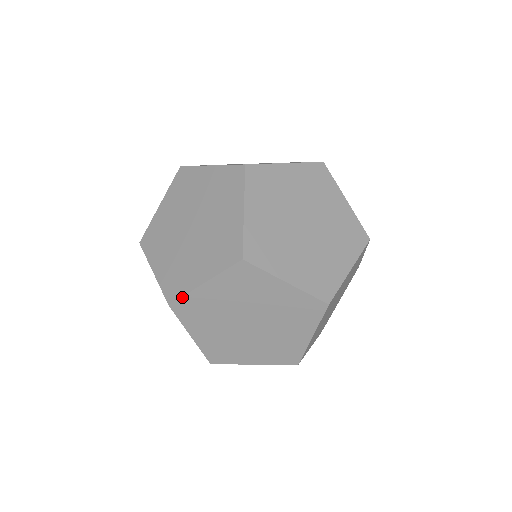
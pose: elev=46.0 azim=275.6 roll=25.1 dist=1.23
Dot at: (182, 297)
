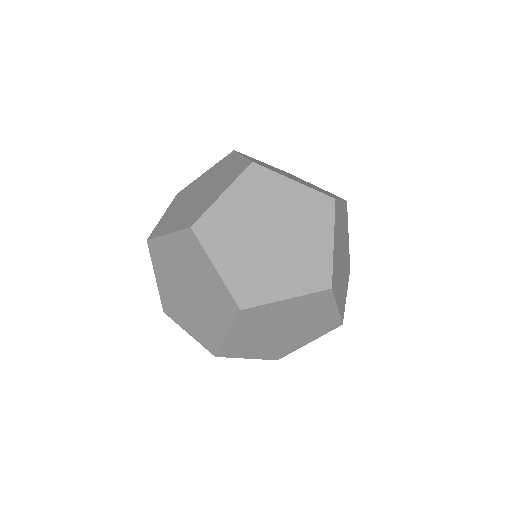
Dot at: (259, 306)
